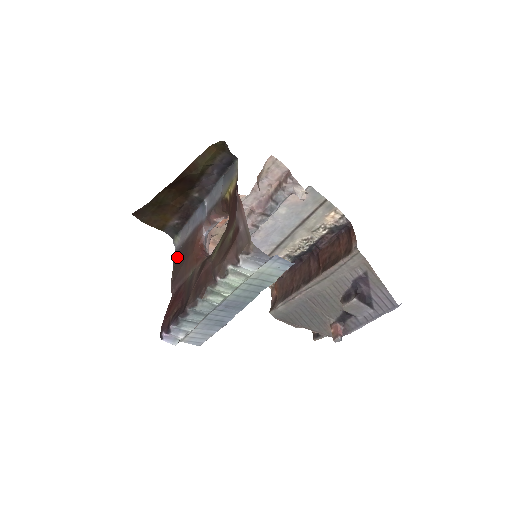
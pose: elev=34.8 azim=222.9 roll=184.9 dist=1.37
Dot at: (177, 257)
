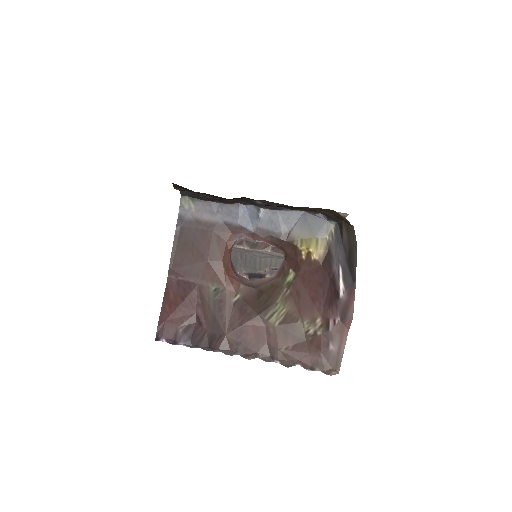
Dot at: (185, 232)
